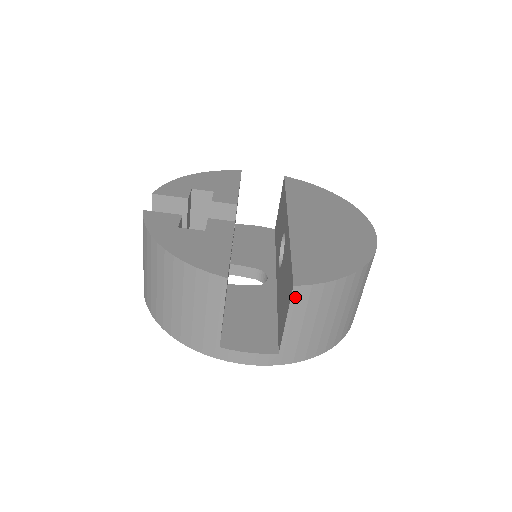
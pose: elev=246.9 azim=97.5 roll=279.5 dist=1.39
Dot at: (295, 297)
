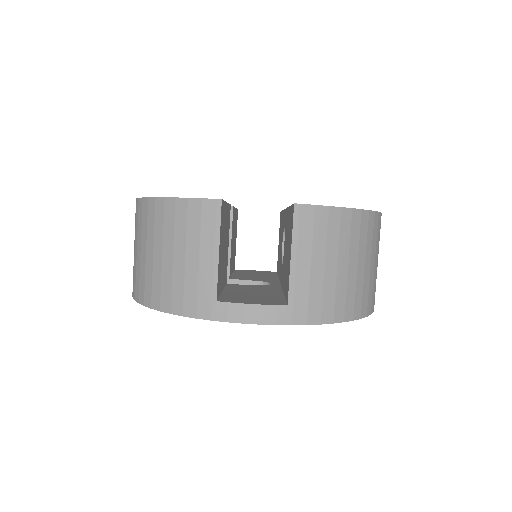
Dot at: (298, 220)
